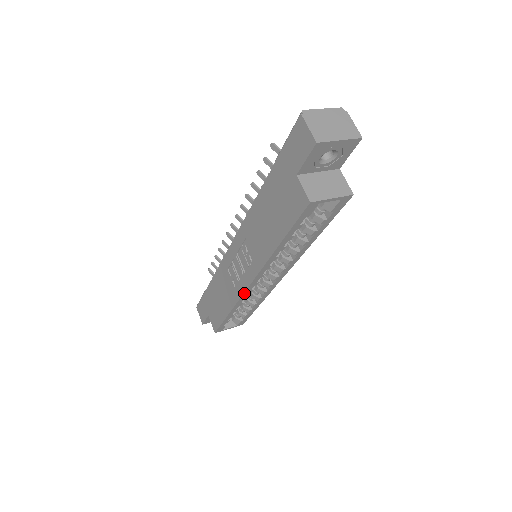
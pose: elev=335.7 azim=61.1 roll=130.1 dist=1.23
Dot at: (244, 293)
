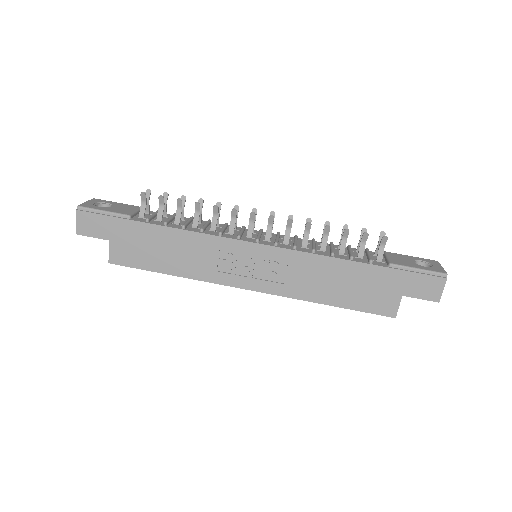
Dot at: (230, 286)
